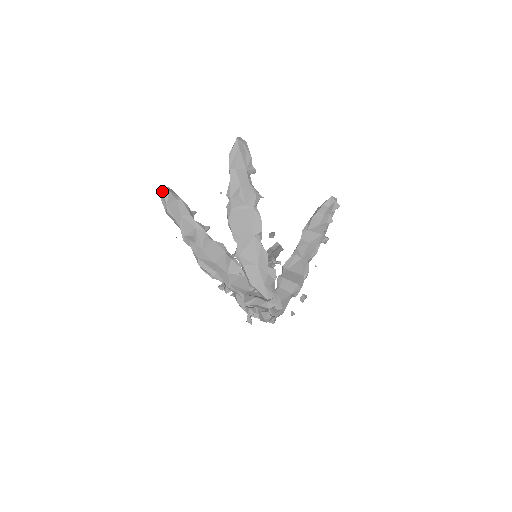
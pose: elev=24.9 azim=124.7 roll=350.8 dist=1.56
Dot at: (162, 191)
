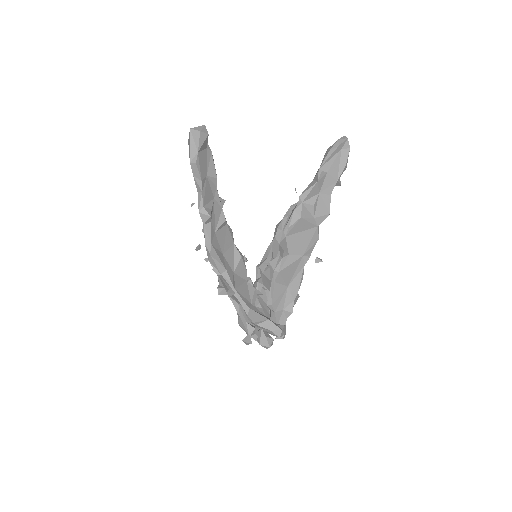
Dot at: (200, 130)
